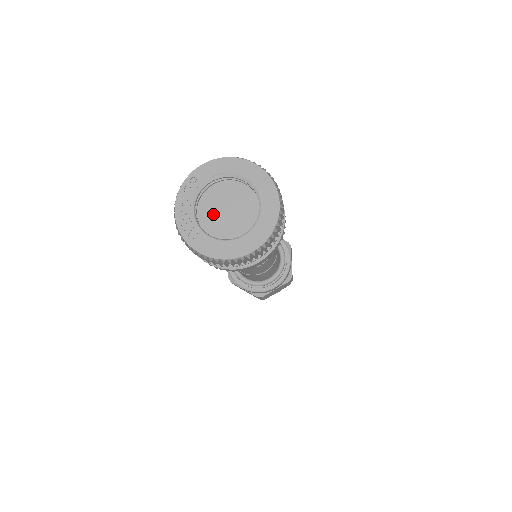
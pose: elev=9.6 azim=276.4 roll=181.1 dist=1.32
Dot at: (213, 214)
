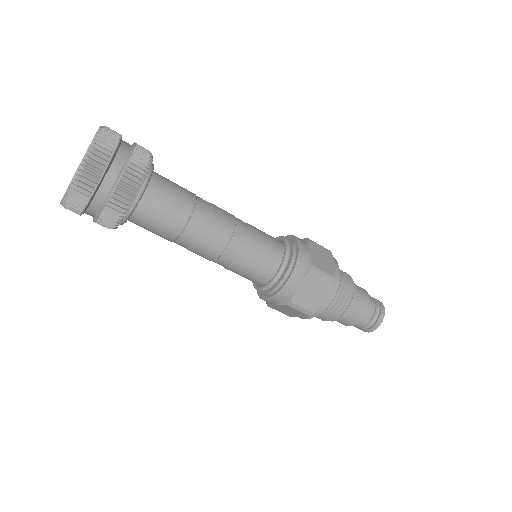
Dot at: occluded
